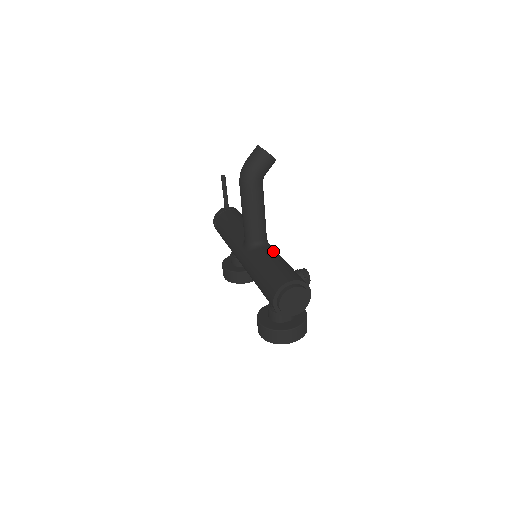
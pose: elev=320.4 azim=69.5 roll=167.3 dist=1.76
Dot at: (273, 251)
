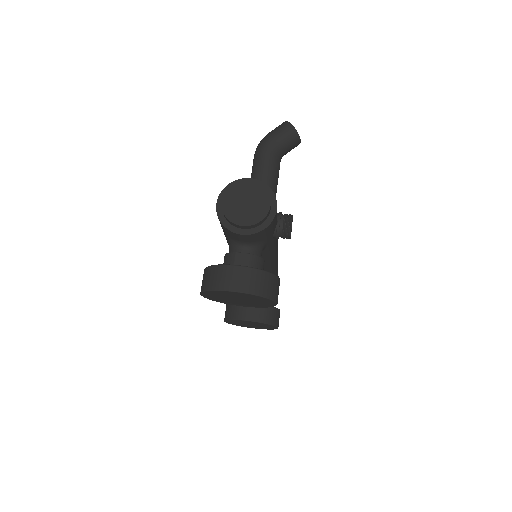
Dot at: occluded
